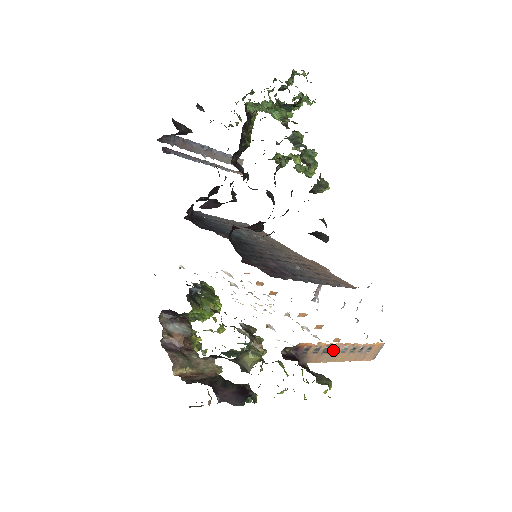
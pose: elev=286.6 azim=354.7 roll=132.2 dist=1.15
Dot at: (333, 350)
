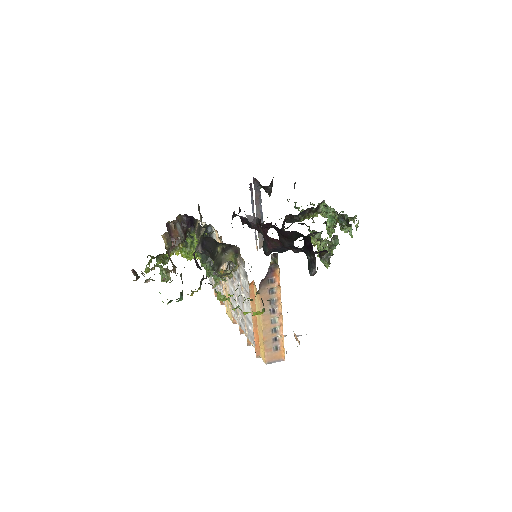
Dot at: (272, 310)
